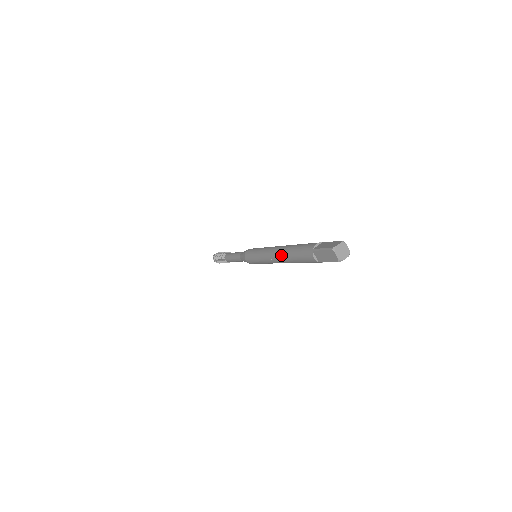
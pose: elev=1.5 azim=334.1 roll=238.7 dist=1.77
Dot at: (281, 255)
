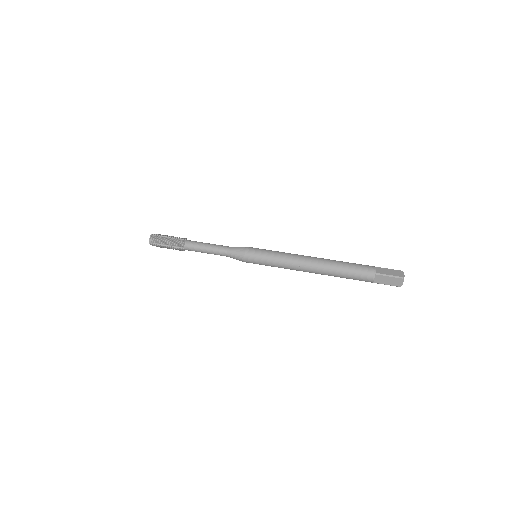
Dot at: (323, 268)
